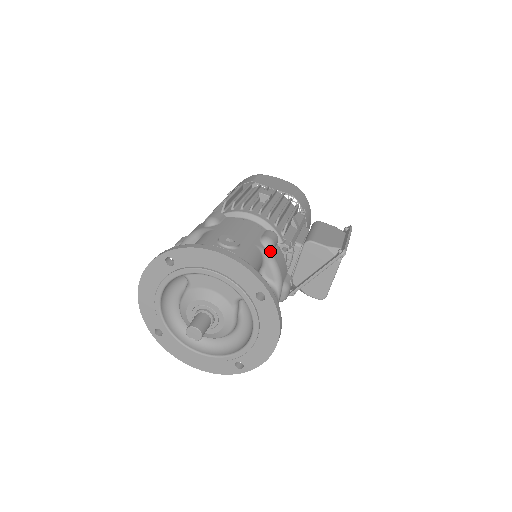
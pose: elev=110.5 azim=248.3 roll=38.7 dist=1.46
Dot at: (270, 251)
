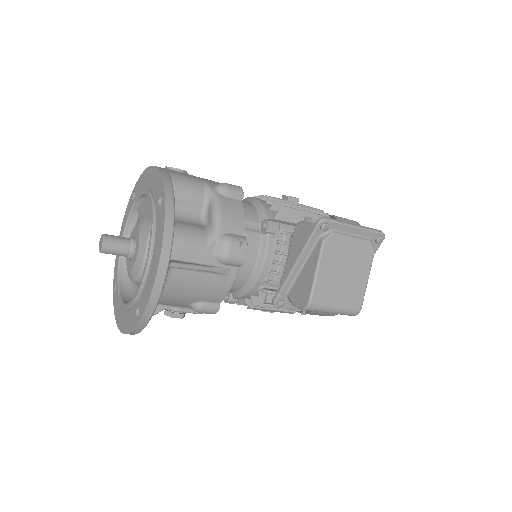
Dot at: (219, 193)
